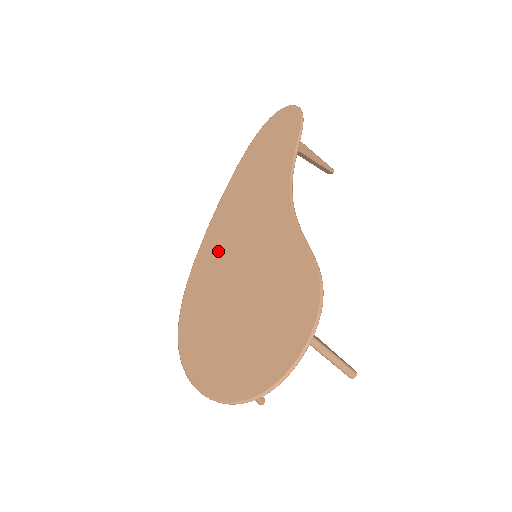
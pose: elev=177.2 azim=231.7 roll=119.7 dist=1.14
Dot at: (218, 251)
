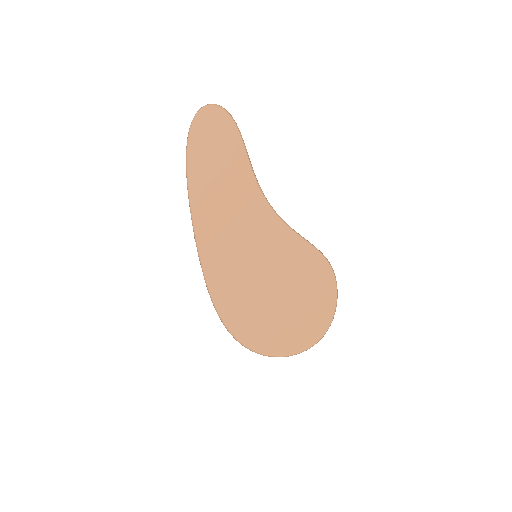
Dot at: (228, 268)
